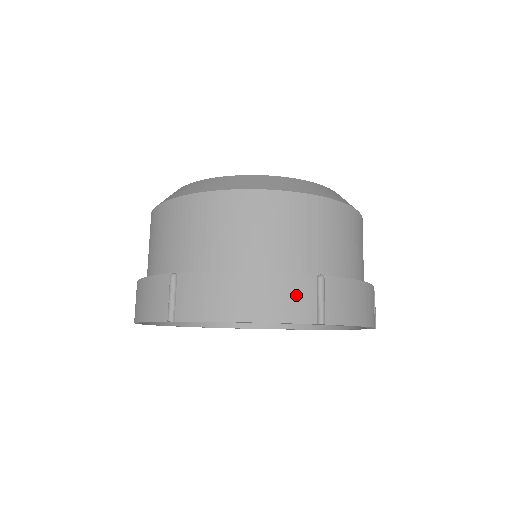
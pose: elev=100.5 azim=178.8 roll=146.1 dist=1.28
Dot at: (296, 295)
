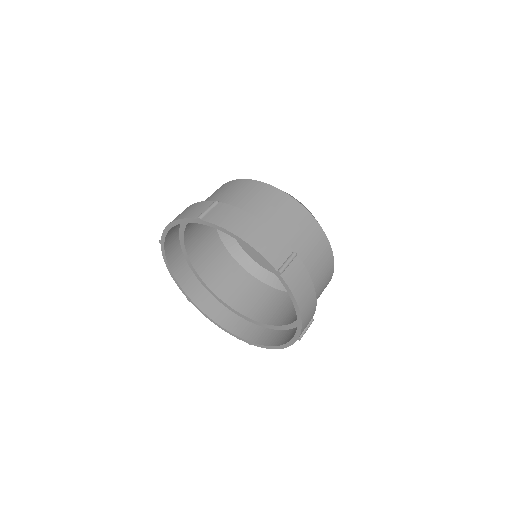
Dot at: (276, 248)
